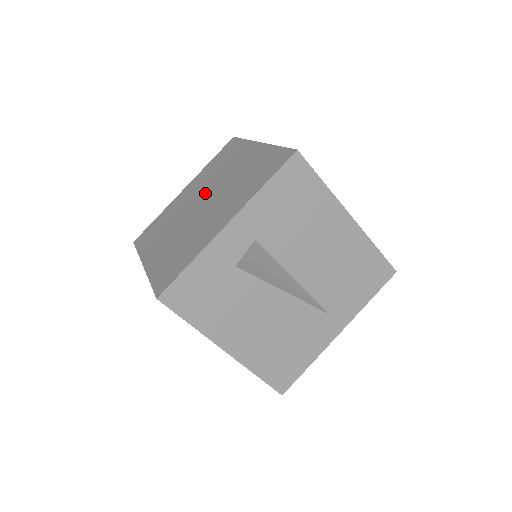
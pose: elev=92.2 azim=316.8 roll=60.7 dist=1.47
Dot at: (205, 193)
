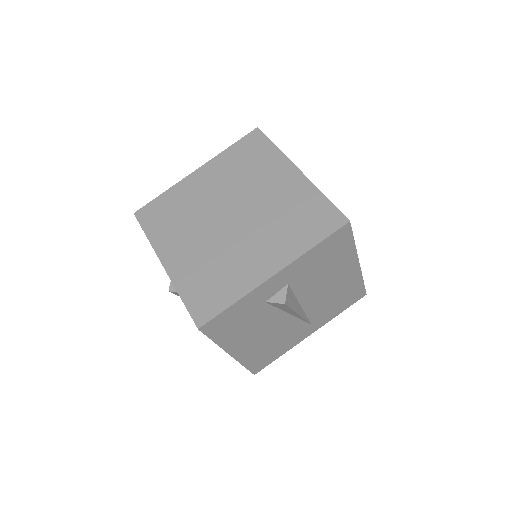
Dot at: (233, 202)
